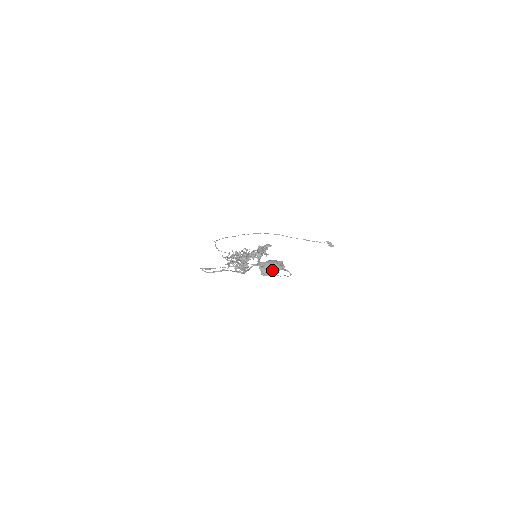
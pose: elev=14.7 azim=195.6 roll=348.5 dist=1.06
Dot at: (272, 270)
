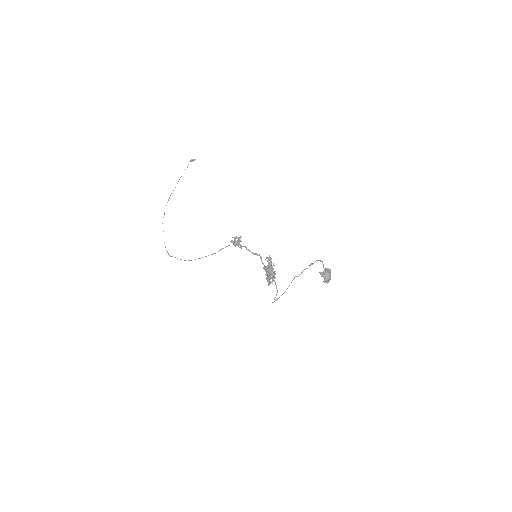
Dot at: (330, 277)
